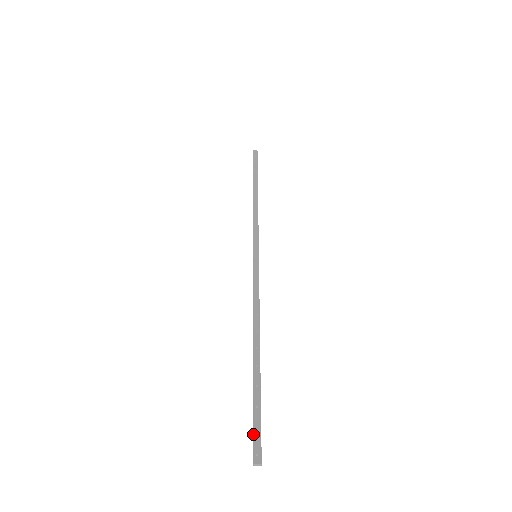
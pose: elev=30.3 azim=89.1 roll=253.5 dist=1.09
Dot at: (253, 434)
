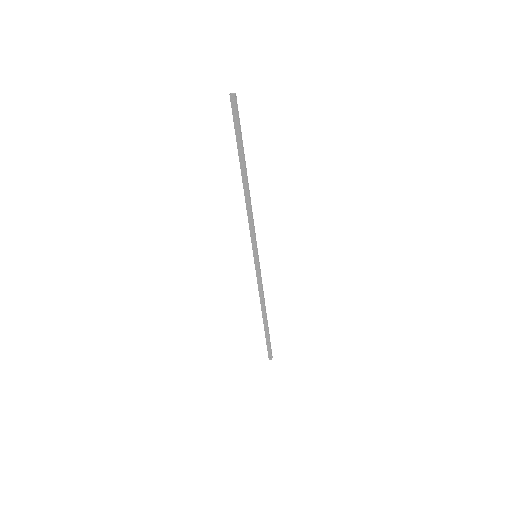
Dot at: occluded
